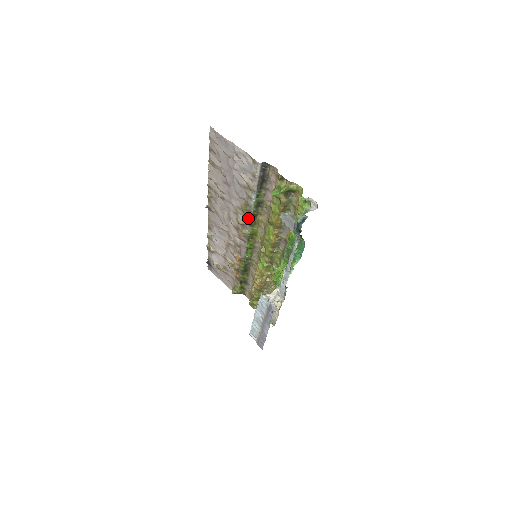
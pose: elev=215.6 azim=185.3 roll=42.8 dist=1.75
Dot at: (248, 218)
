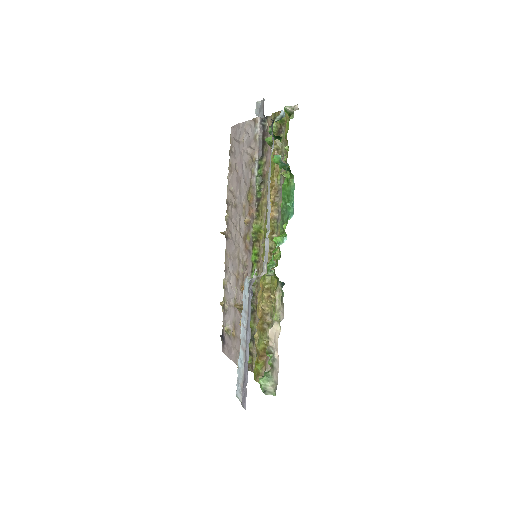
Dot at: (252, 207)
